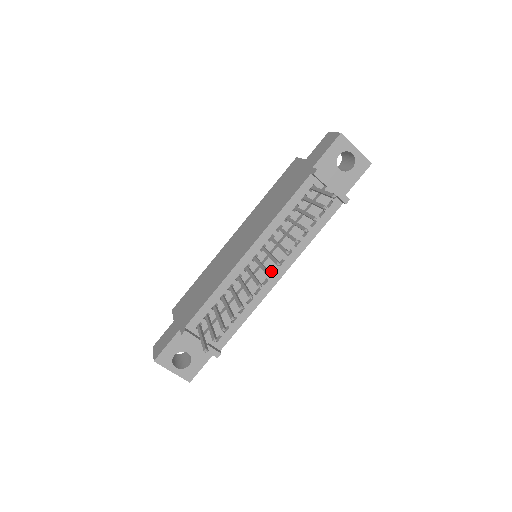
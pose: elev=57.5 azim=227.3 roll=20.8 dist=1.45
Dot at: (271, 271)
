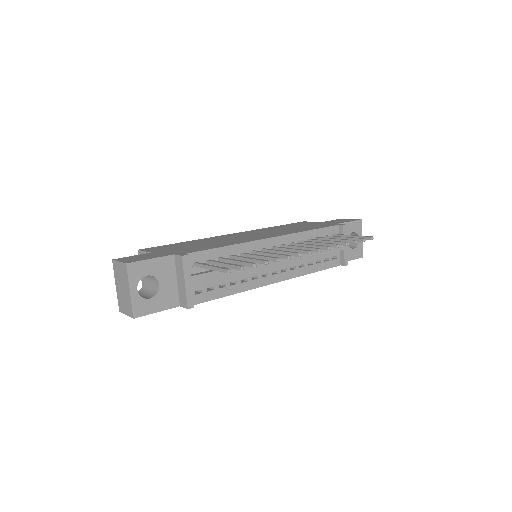
Dot at: (274, 270)
